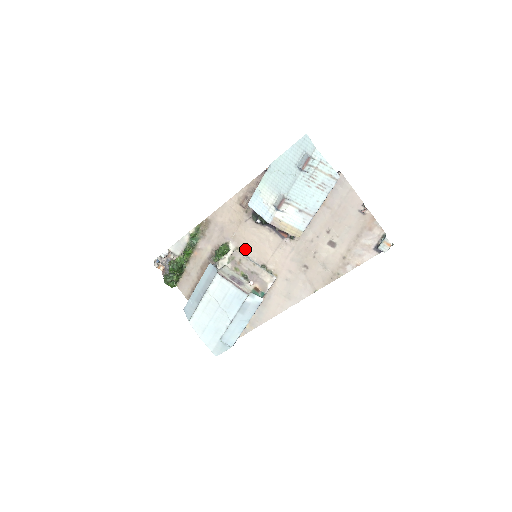
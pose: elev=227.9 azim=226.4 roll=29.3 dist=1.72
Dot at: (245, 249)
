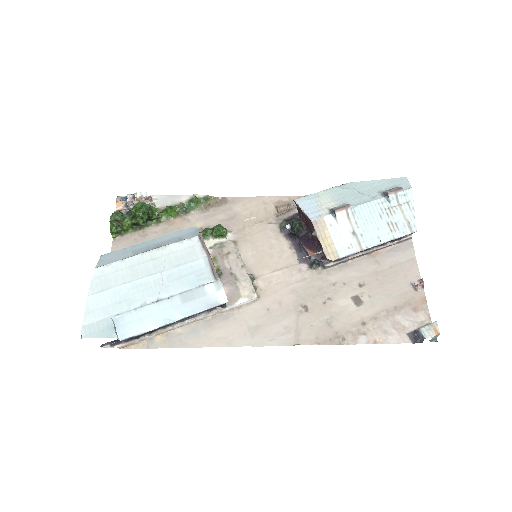
Dot at: (243, 248)
